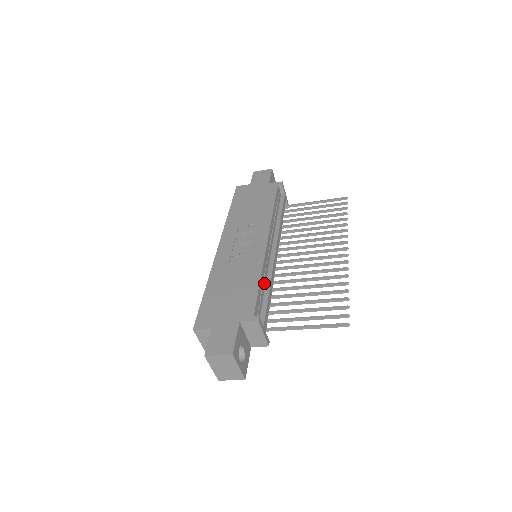
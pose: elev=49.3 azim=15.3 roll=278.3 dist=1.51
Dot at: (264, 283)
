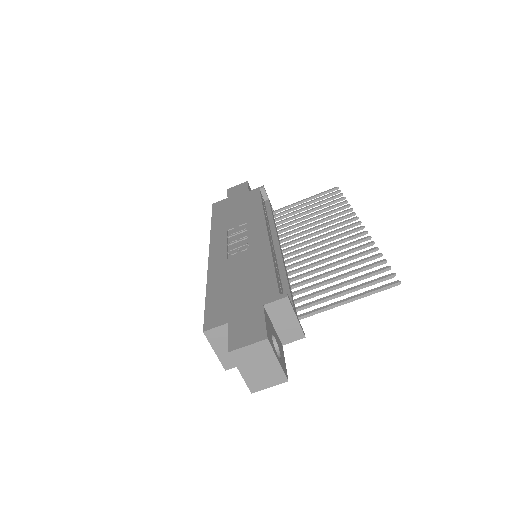
Dot at: (277, 270)
